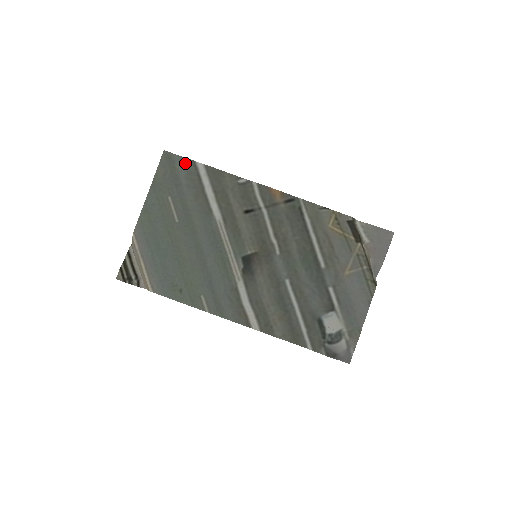
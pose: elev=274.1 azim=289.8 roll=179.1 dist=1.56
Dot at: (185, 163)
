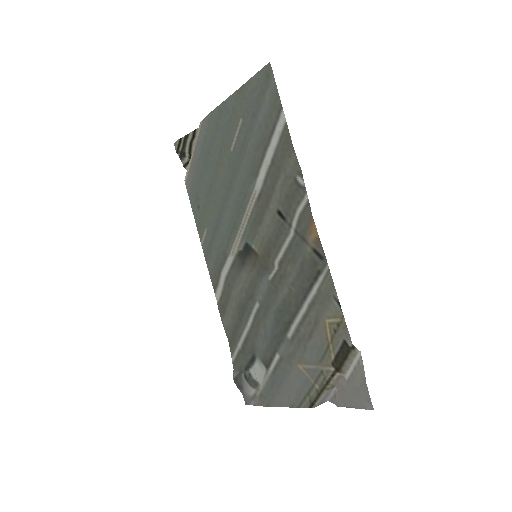
Dot at: (274, 99)
